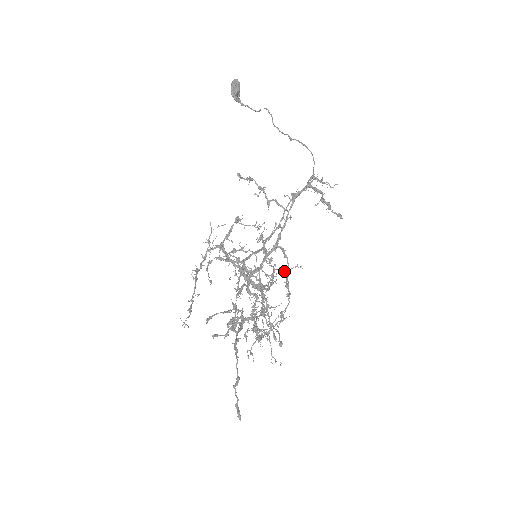
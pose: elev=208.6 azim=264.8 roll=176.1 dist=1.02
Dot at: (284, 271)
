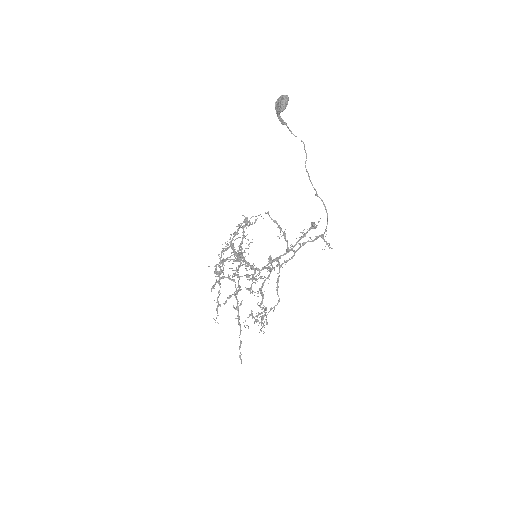
Dot at: occluded
